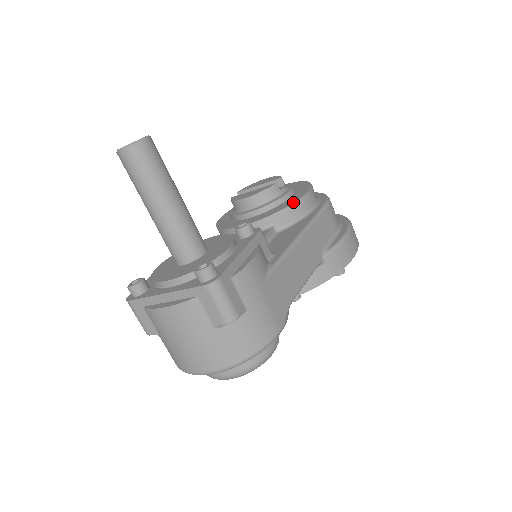
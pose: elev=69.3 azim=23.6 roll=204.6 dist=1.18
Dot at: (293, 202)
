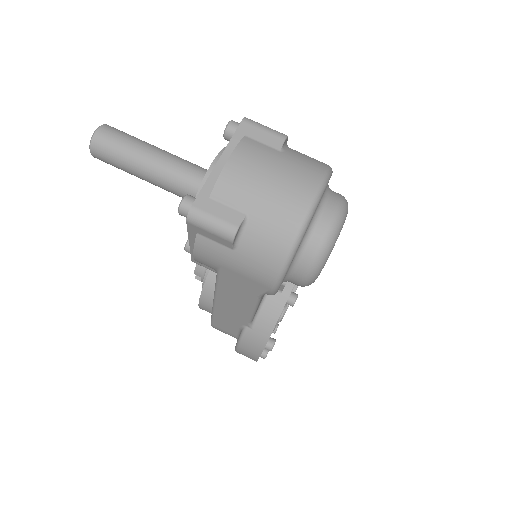
Dot at: occluded
